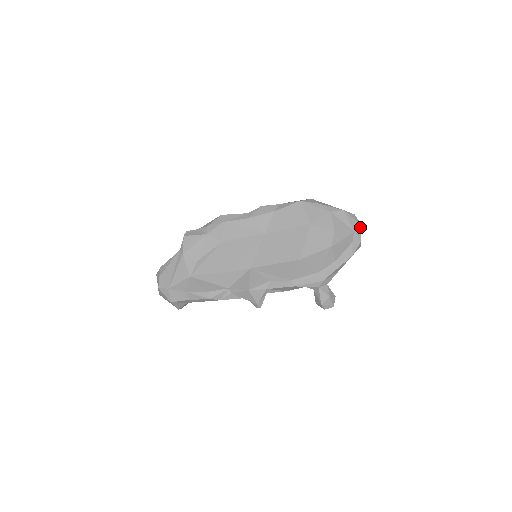
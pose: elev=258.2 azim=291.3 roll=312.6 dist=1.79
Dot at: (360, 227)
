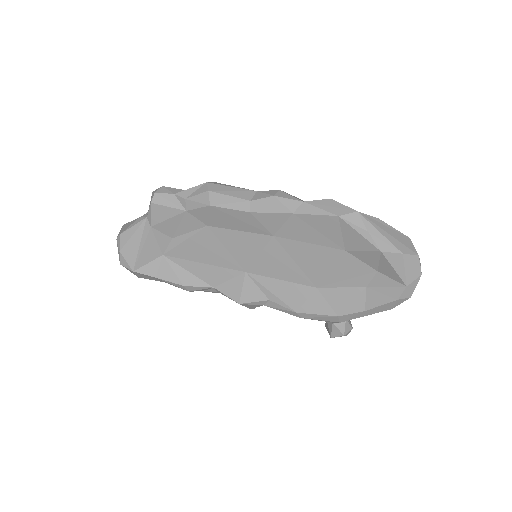
Dot at: (419, 278)
